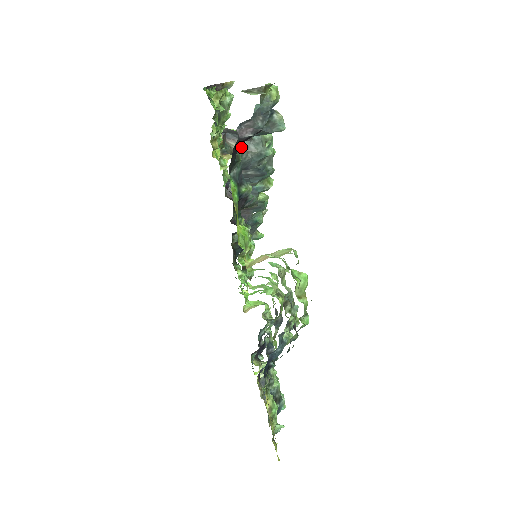
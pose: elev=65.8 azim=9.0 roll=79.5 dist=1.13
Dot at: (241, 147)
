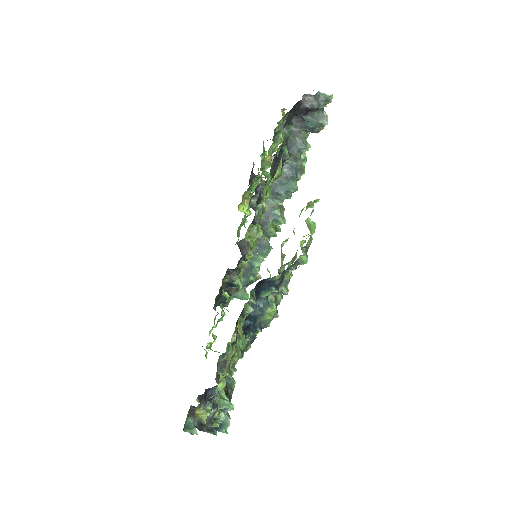
Dot at: occluded
